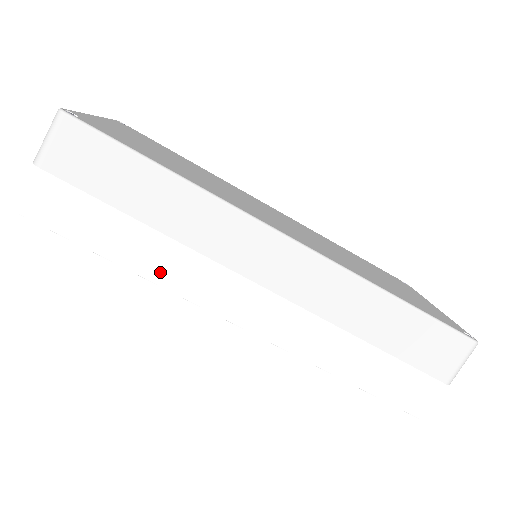
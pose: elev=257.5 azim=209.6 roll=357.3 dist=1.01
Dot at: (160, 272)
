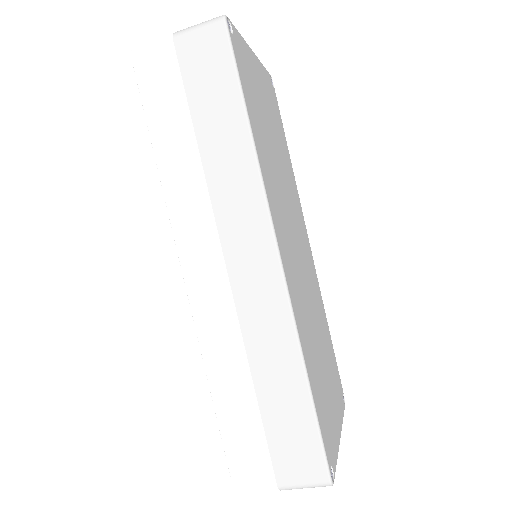
Dot at: (174, 187)
